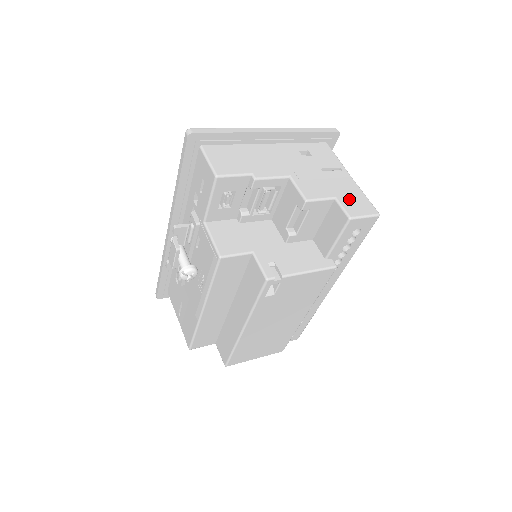
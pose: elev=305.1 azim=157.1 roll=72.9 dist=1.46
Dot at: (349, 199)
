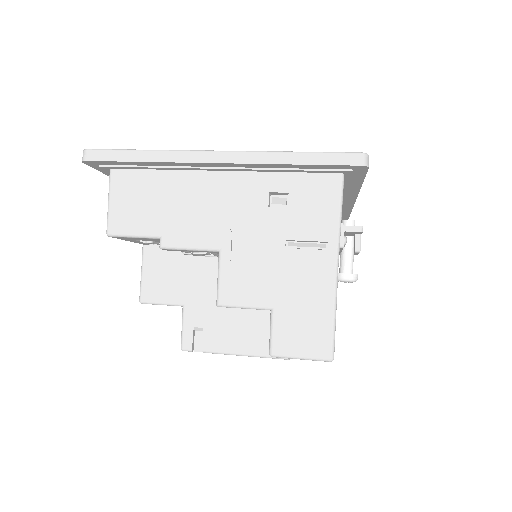
Dot at: (294, 317)
